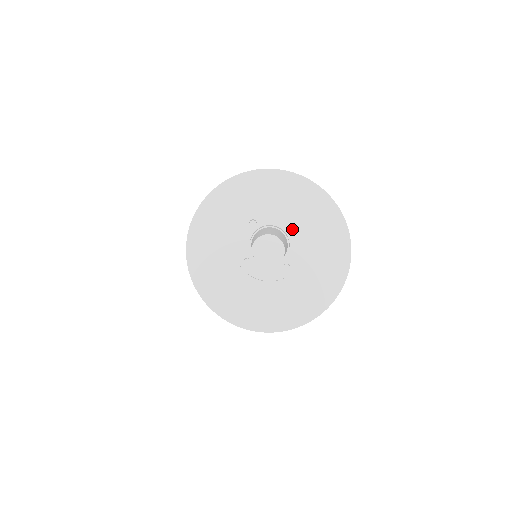
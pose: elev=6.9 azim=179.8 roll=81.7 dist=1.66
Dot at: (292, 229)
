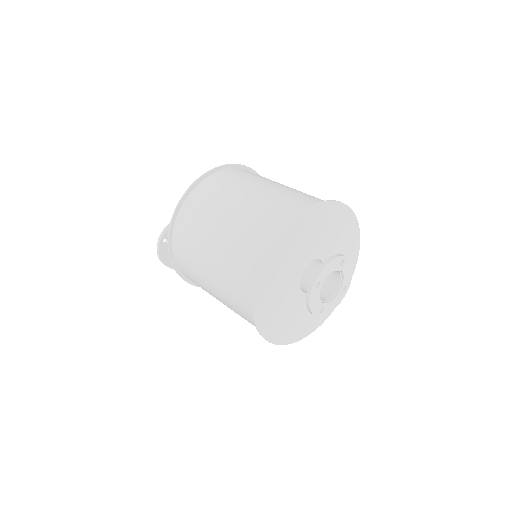
Dot at: (322, 249)
